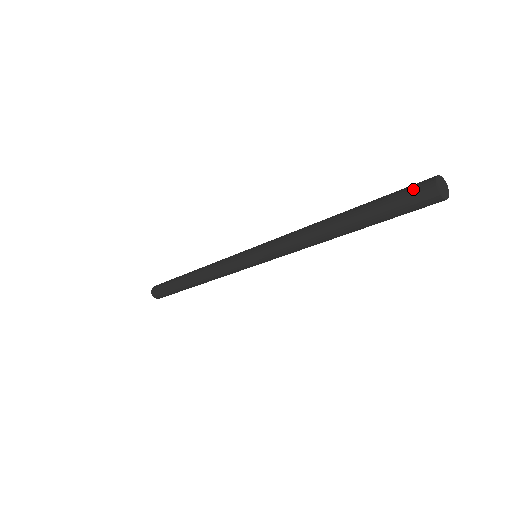
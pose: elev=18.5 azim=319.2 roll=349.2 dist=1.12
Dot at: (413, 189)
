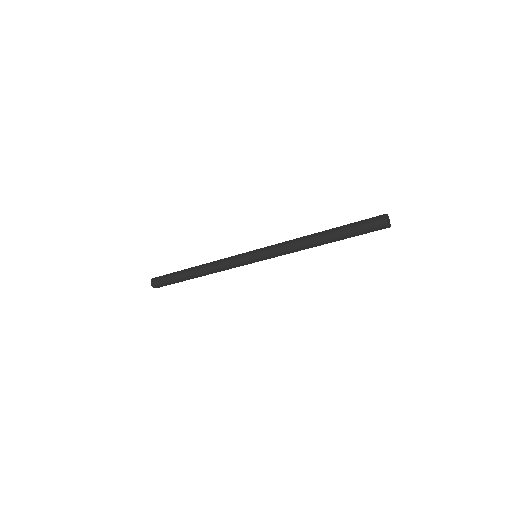
Dot at: (373, 217)
